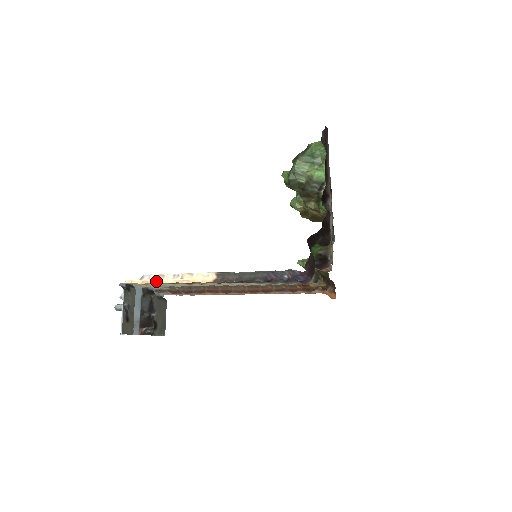
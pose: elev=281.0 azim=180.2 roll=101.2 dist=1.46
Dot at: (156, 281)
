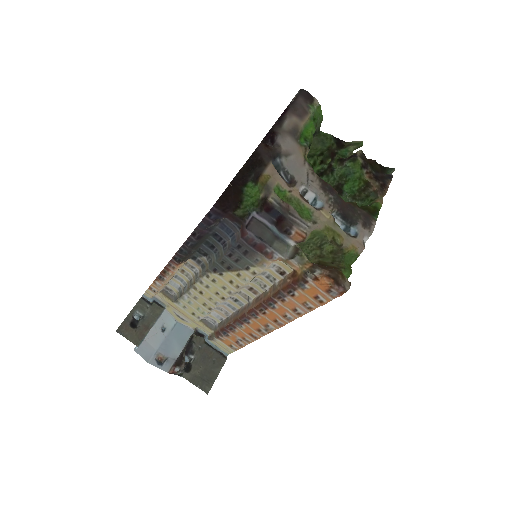
Dot at: (162, 287)
